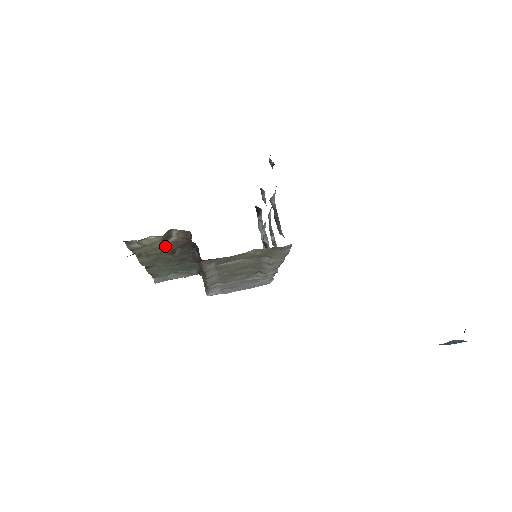
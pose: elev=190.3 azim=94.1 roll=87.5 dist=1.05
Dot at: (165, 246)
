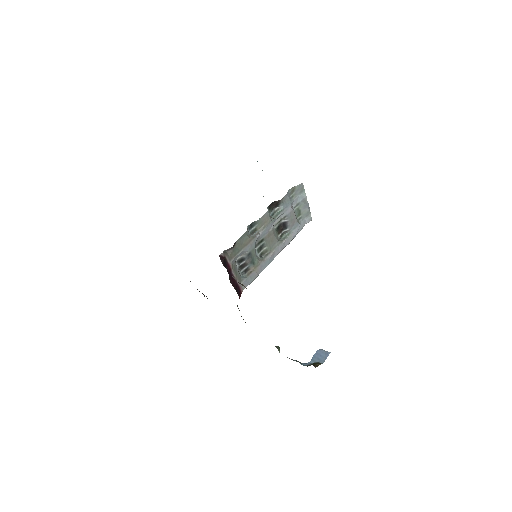
Dot at: occluded
